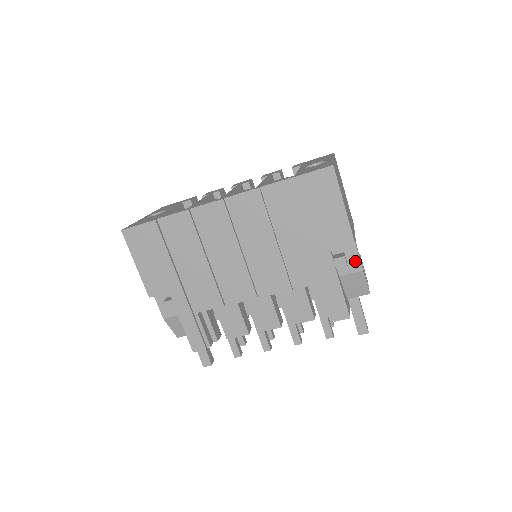
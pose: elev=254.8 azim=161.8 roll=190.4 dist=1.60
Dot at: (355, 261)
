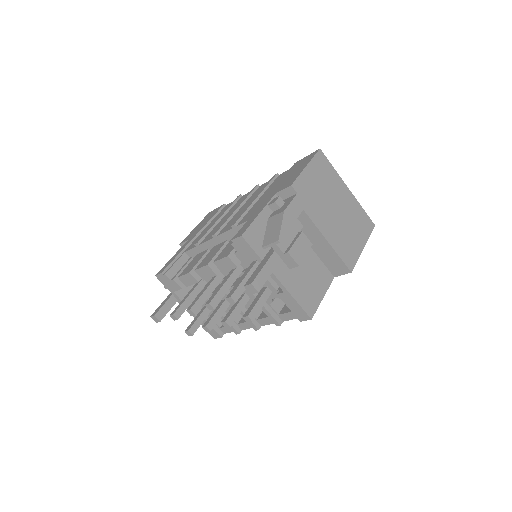
Dot at: (286, 206)
